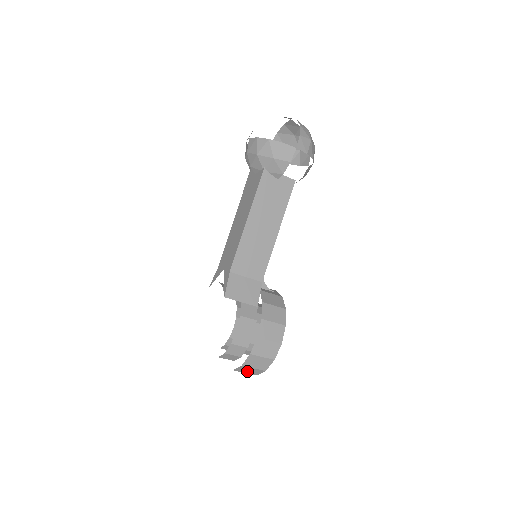
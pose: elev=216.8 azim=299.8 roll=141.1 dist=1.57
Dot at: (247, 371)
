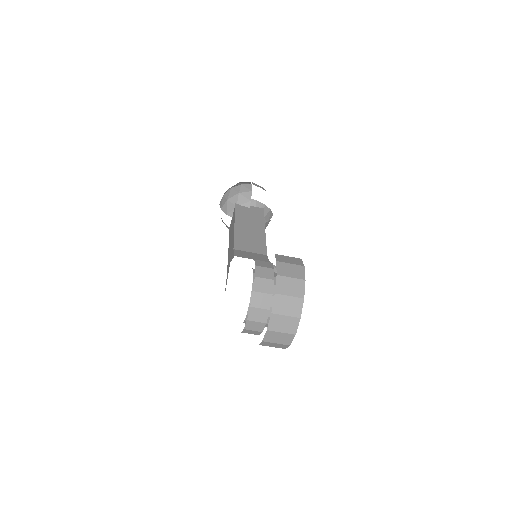
Dot at: (286, 309)
